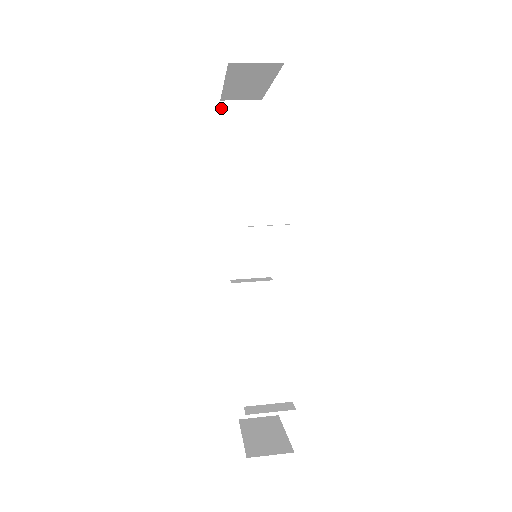
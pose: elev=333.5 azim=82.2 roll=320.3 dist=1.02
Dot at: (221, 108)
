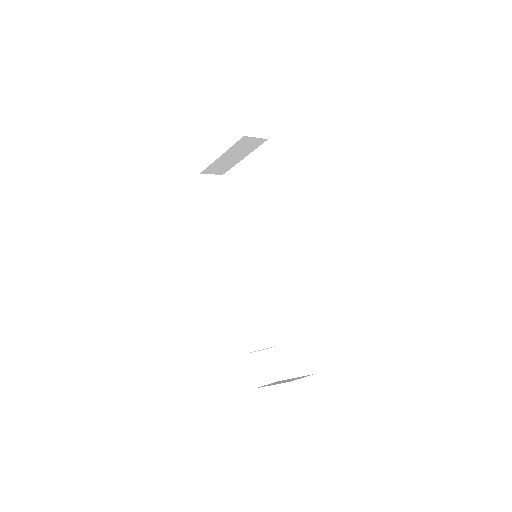
Dot at: (201, 178)
